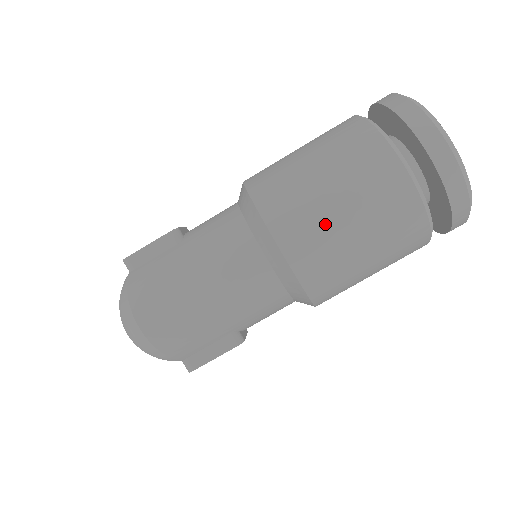
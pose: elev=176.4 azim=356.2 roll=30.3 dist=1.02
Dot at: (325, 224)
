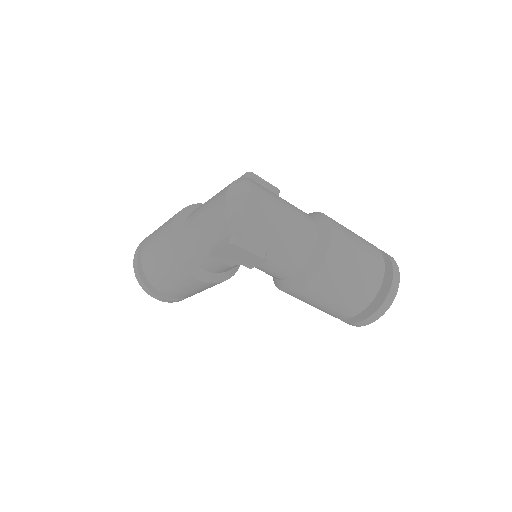
Dot at: (351, 251)
